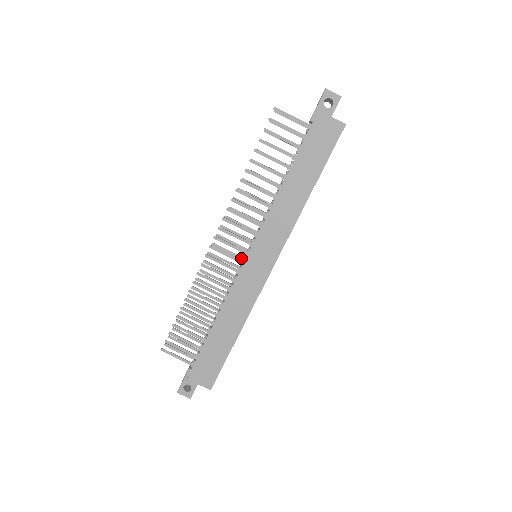
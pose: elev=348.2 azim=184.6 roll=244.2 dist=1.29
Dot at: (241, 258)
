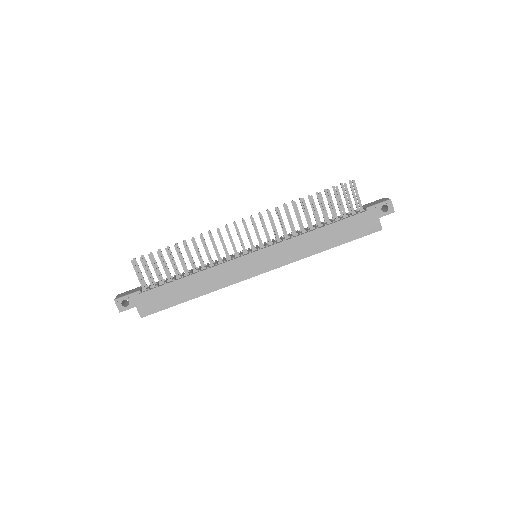
Dot at: occluded
